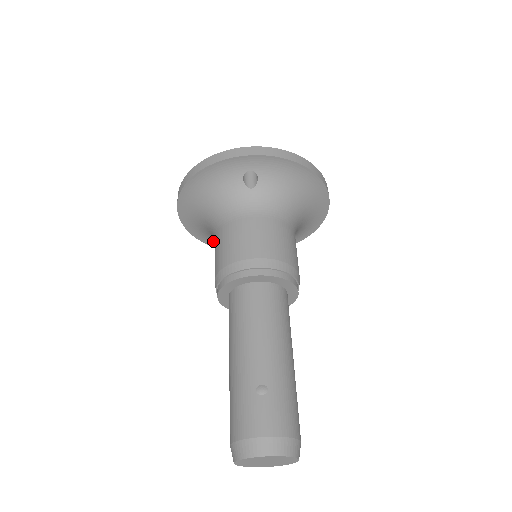
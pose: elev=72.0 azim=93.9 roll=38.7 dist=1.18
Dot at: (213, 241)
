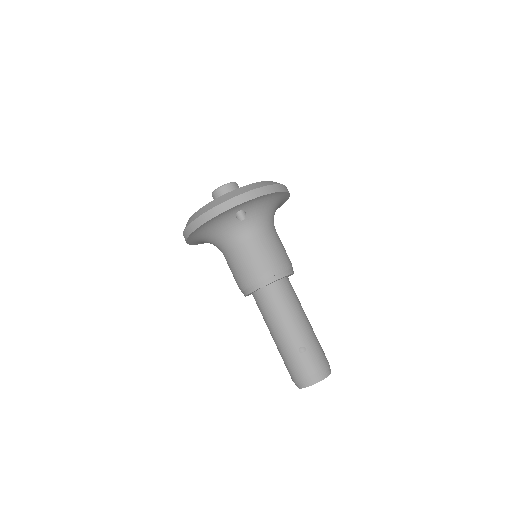
Dot at: occluded
